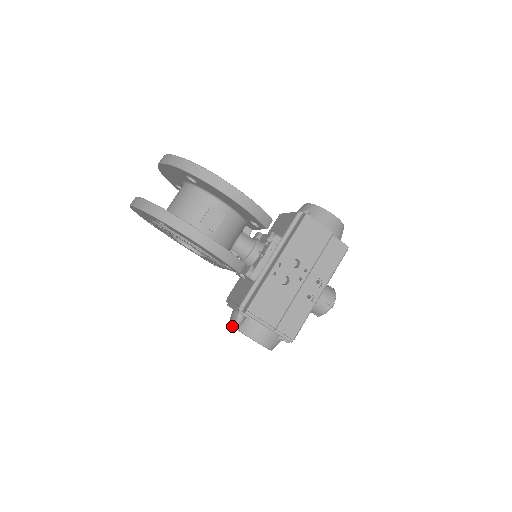
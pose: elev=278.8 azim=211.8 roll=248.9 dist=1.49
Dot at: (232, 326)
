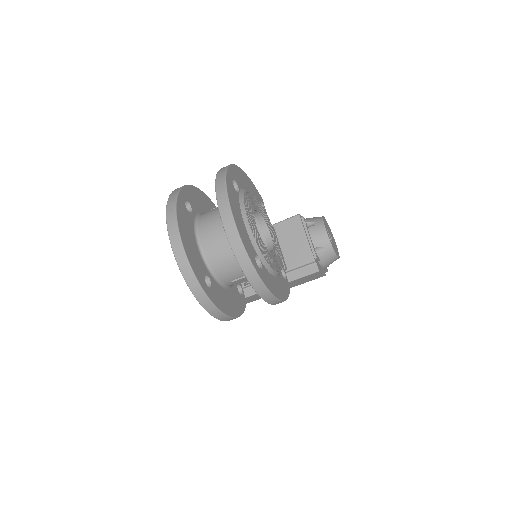
Dot at: occluded
